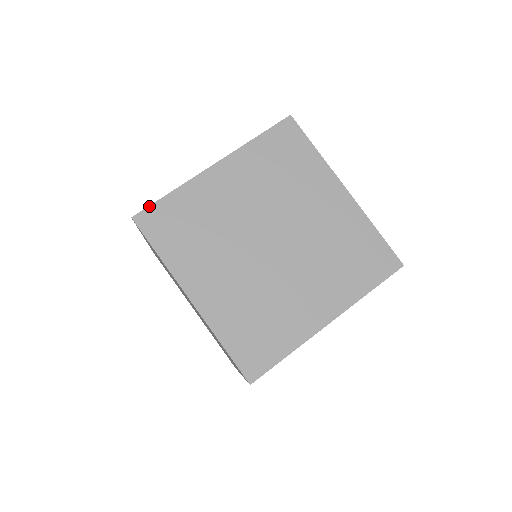
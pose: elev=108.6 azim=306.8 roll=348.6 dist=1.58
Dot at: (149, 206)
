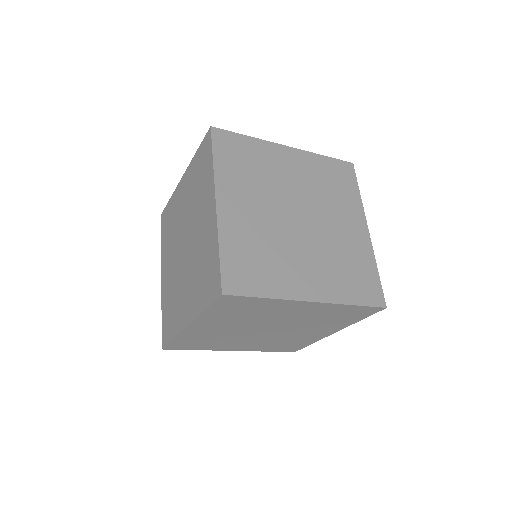
Dot at: (221, 274)
